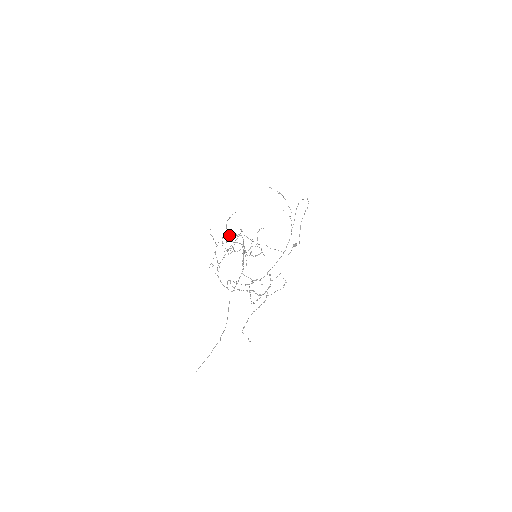
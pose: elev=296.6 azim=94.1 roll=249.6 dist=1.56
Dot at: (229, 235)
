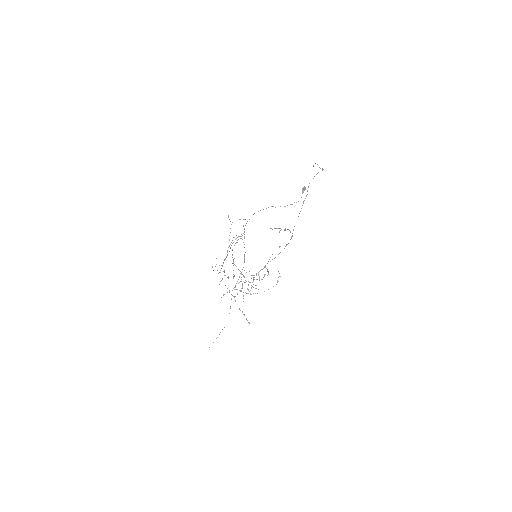
Dot at: occluded
